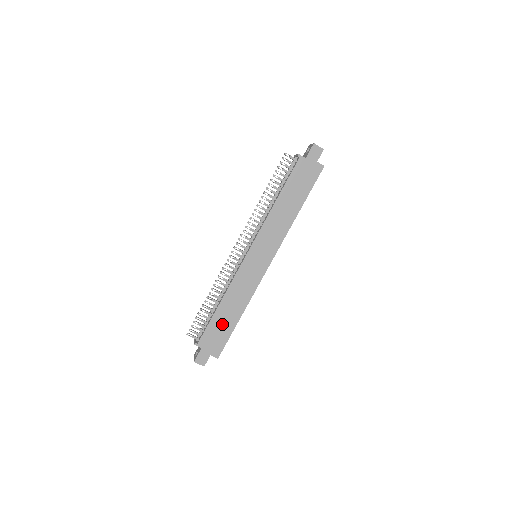
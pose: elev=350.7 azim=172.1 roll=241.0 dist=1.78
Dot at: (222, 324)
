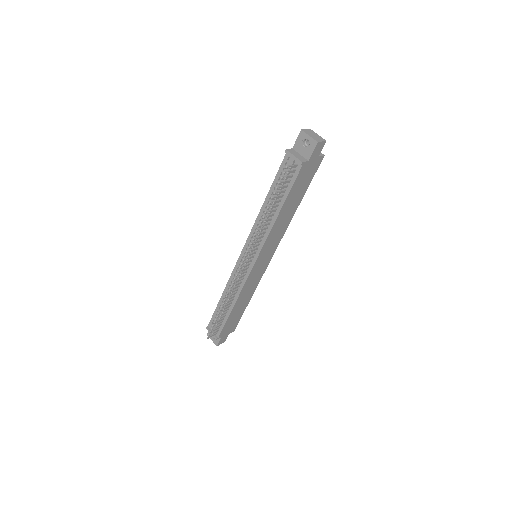
Dot at: (236, 315)
